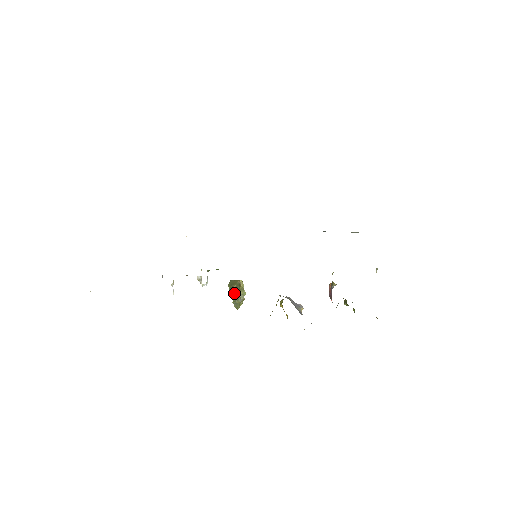
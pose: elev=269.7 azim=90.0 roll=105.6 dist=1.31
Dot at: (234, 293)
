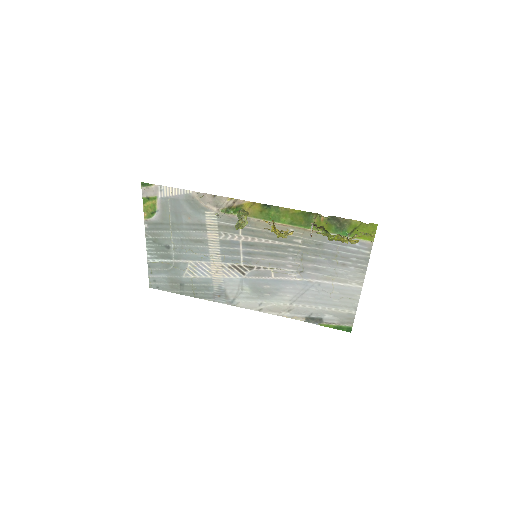
Dot at: (240, 216)
